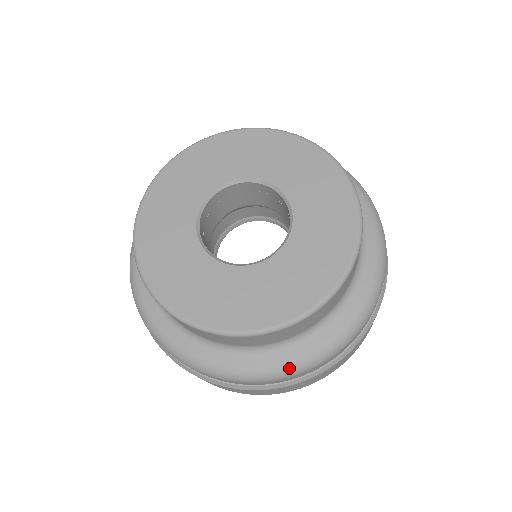
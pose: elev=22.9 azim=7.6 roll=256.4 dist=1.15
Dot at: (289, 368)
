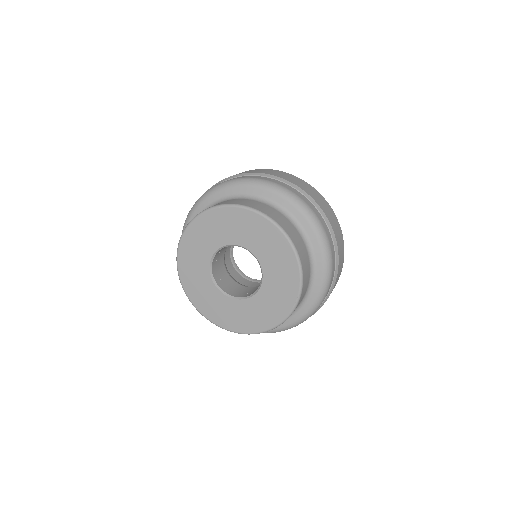
Dot at: (278, 331)
